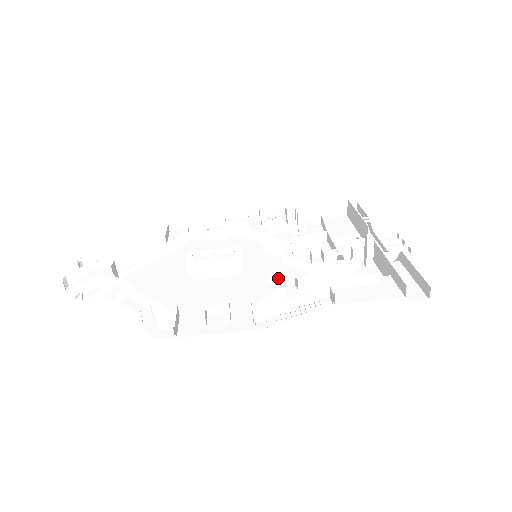
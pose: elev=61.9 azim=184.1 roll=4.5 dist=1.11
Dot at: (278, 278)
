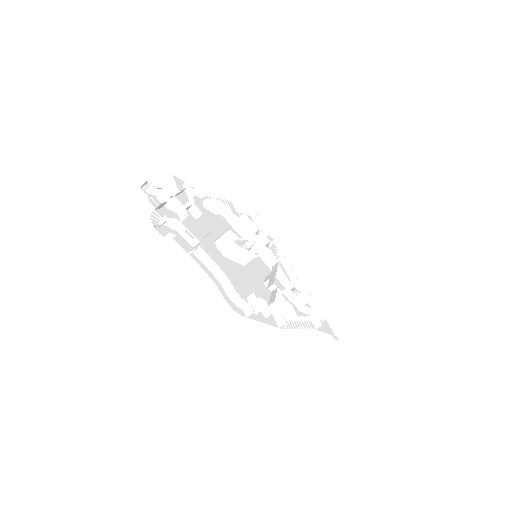
Dot at: (275, 286)
